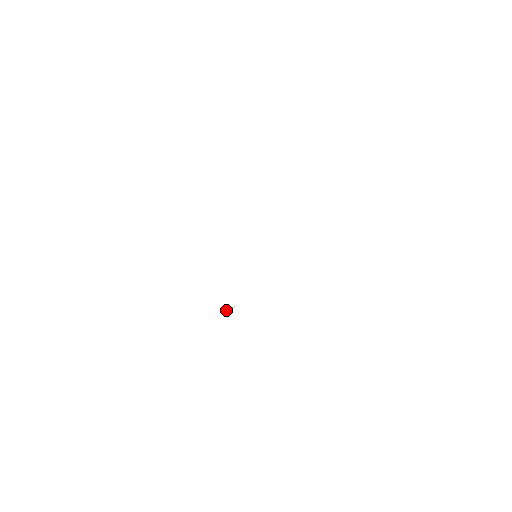
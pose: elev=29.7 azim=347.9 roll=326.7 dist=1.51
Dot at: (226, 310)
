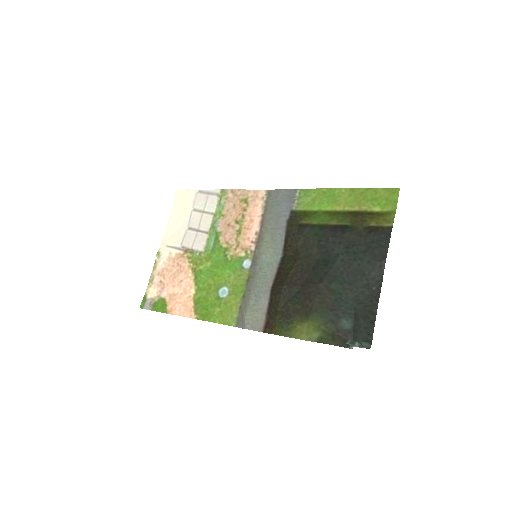
Dot at: (156, 257)
